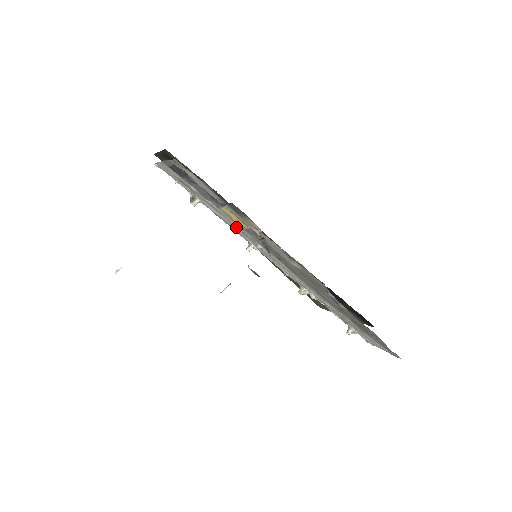
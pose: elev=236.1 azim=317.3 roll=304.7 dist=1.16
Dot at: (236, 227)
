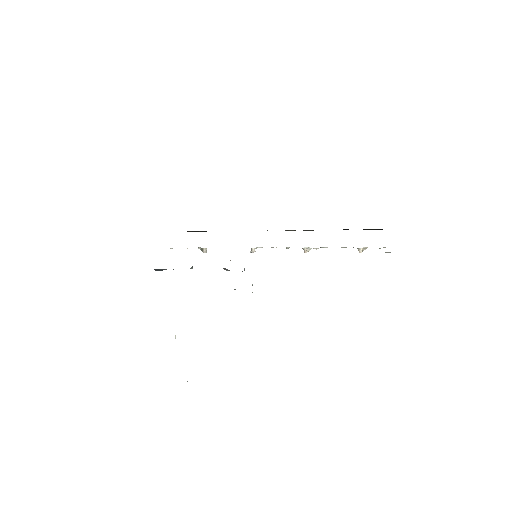
Dot at: occluded
